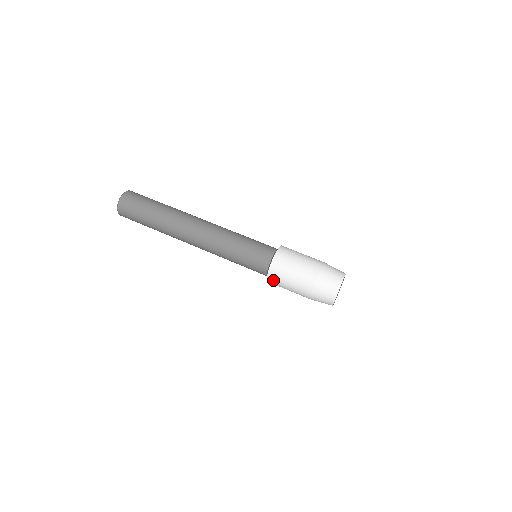
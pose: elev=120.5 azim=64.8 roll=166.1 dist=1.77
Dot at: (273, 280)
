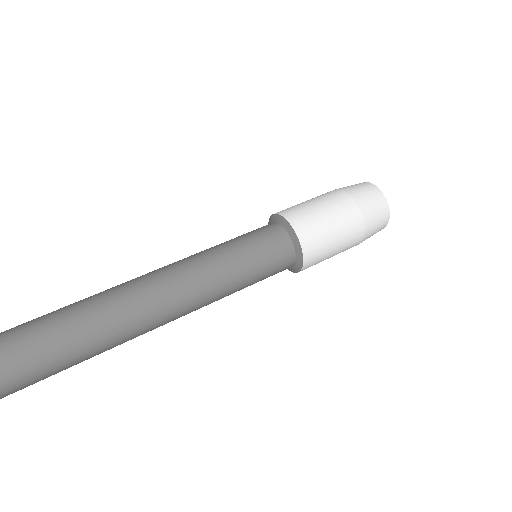
Dot at: (308, 267)
